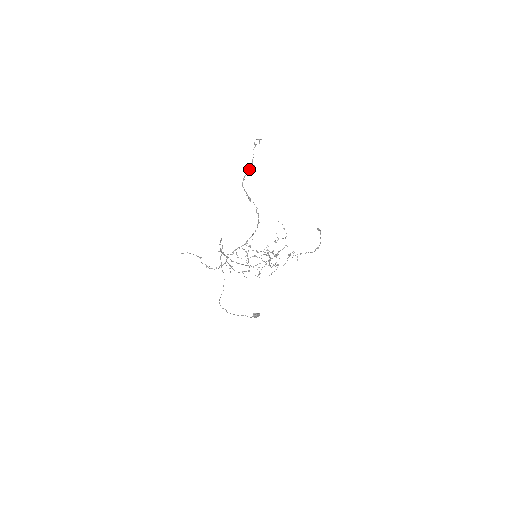
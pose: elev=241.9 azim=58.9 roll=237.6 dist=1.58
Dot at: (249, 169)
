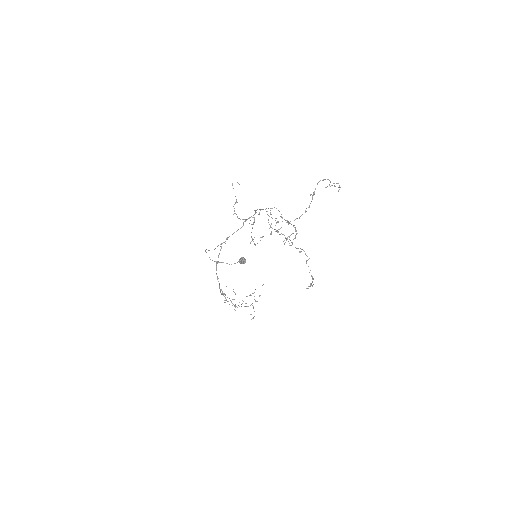
Dot at: occluded
